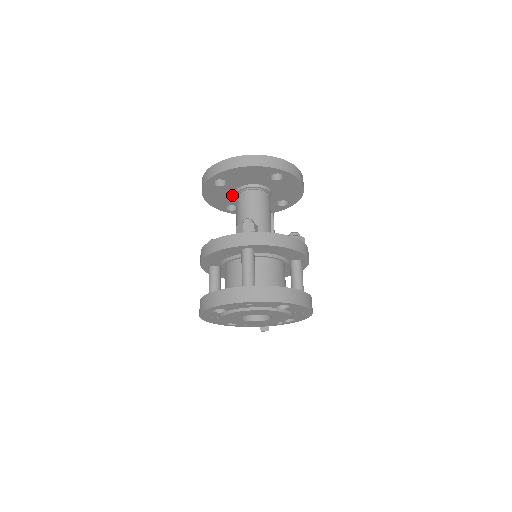
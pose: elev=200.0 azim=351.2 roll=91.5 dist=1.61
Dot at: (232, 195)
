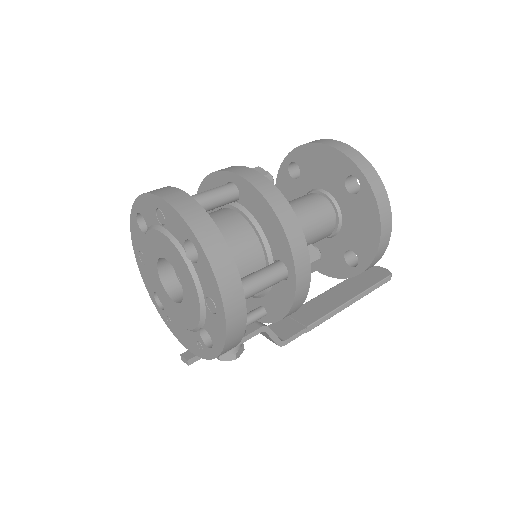
Dot at: occluded
